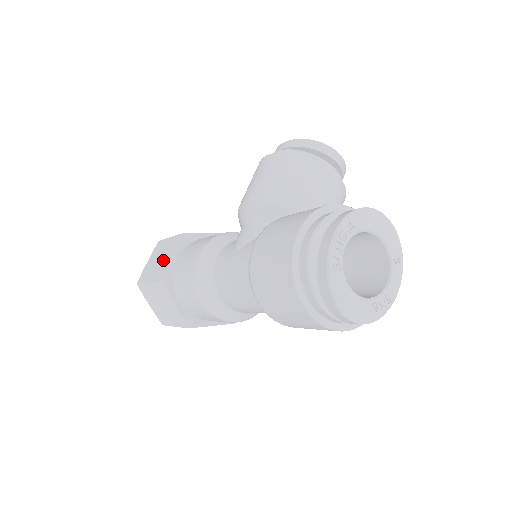
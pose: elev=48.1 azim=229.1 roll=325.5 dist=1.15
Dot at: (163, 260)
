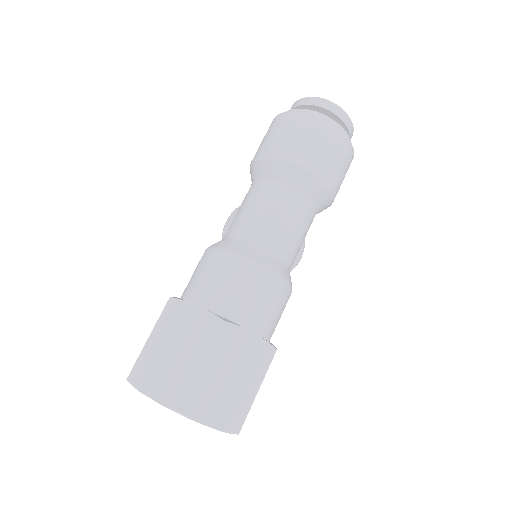
Dot at: occluded
